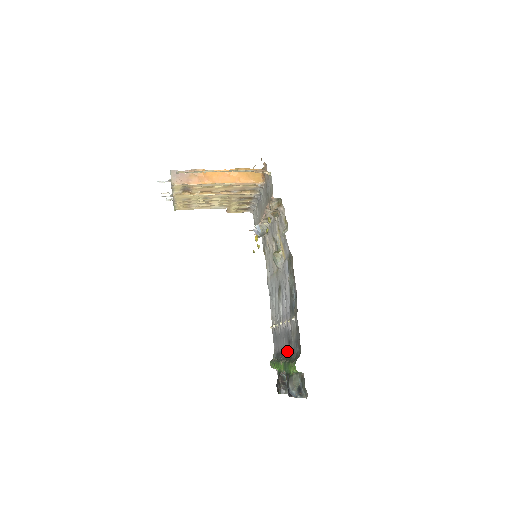
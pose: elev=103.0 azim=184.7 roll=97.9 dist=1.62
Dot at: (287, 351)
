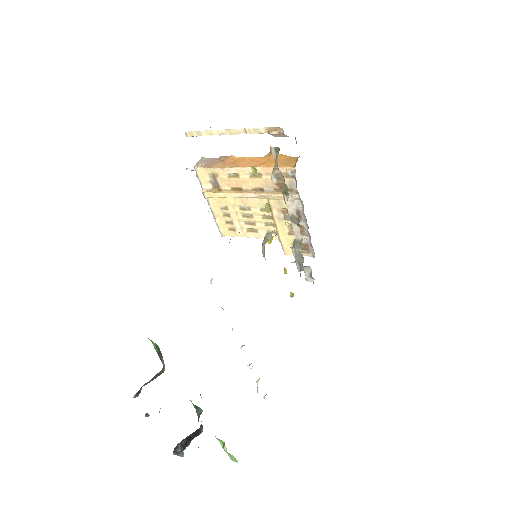
Dot at: occluded
